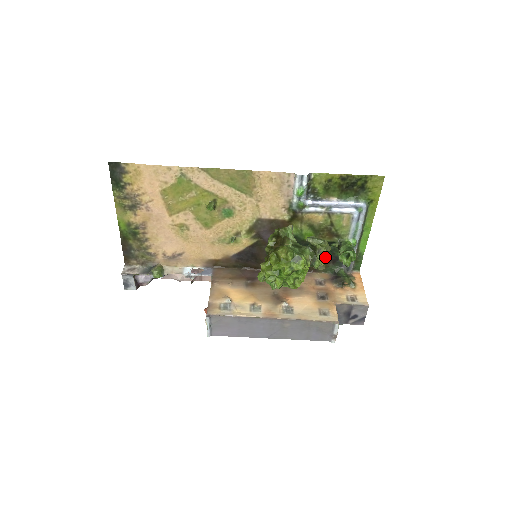
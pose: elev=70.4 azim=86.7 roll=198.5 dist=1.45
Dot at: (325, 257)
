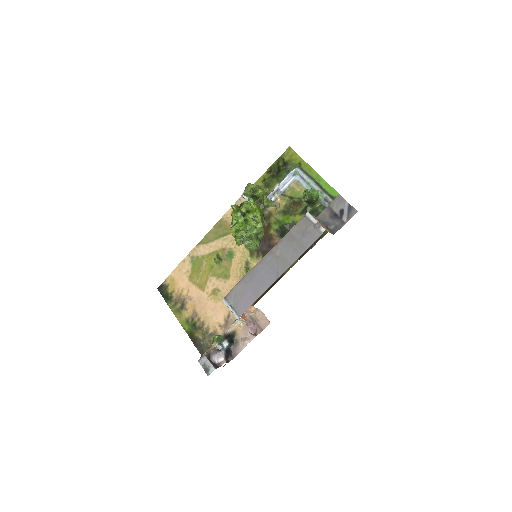
Dot at: (258, 189)
